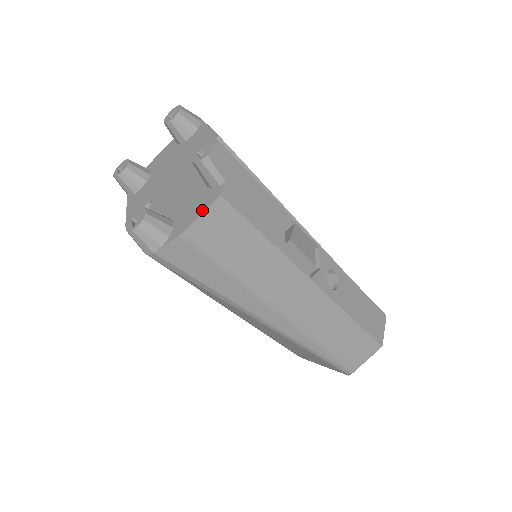
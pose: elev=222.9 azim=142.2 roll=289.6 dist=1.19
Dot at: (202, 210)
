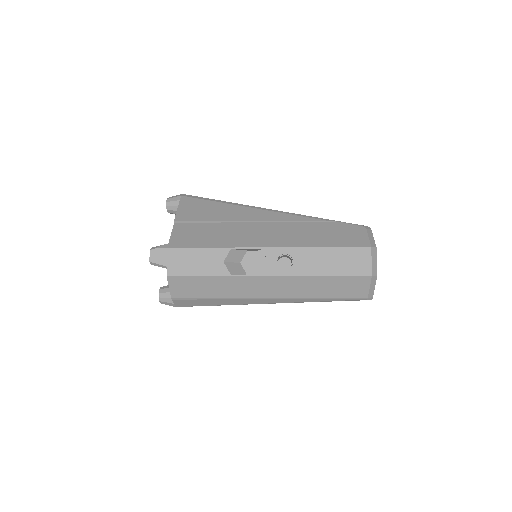
Dot at: (169, 285)
